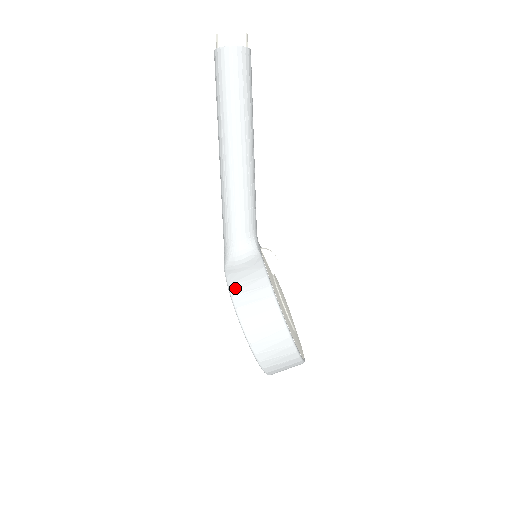
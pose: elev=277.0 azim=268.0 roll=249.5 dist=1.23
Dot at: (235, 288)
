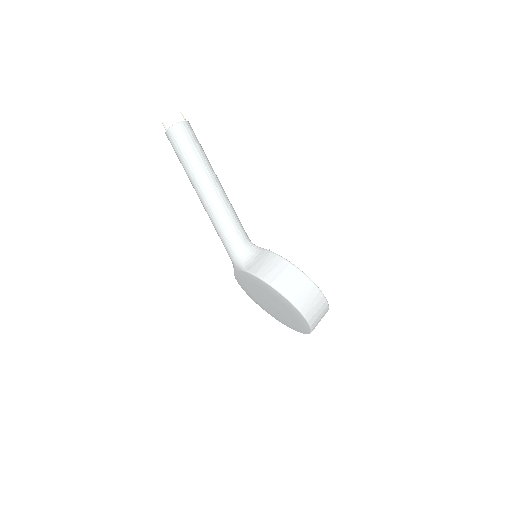
Dot at: (261, 273)
